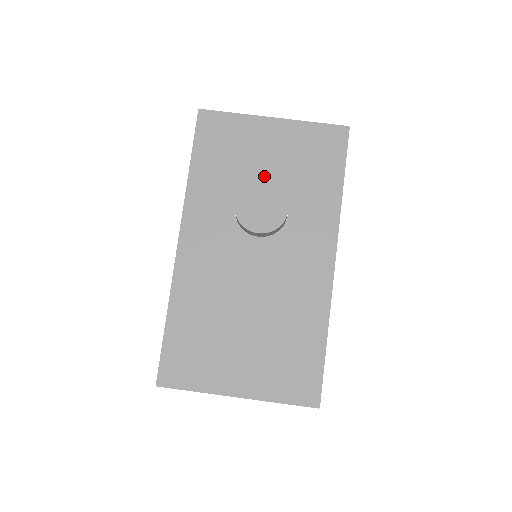
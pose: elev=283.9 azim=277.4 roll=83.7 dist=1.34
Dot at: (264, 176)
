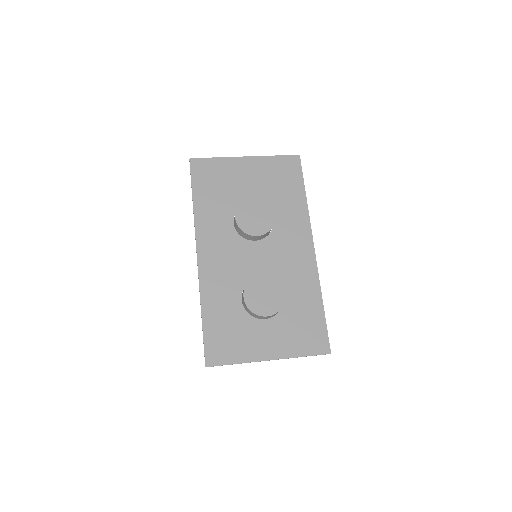
Dot at: (249, 198)
